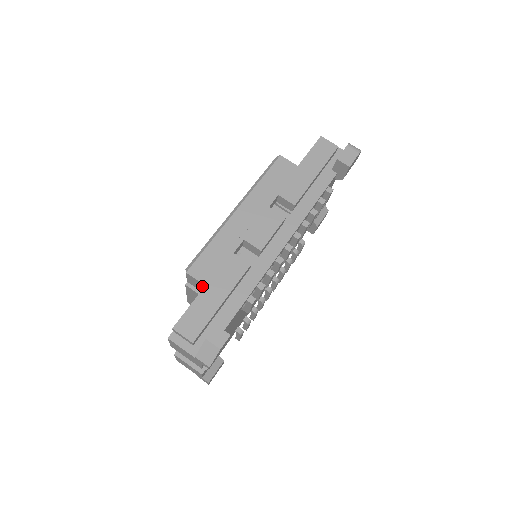
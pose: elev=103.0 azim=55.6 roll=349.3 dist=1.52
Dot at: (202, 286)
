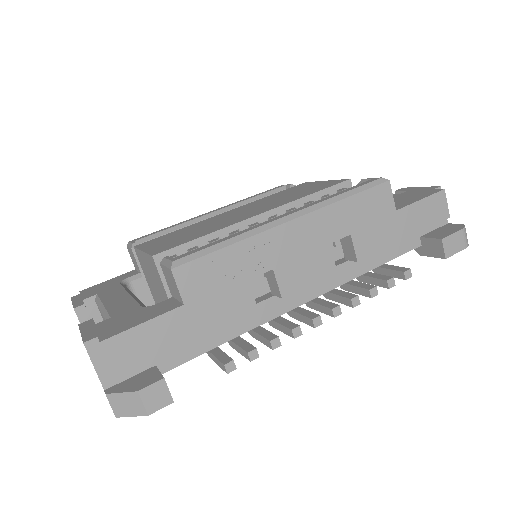
Dot at: (178, 296)
